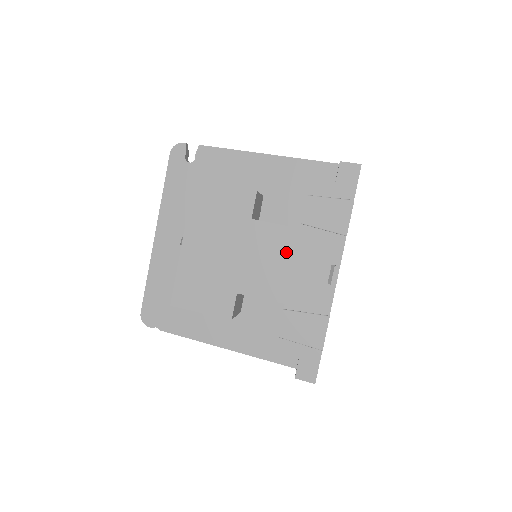
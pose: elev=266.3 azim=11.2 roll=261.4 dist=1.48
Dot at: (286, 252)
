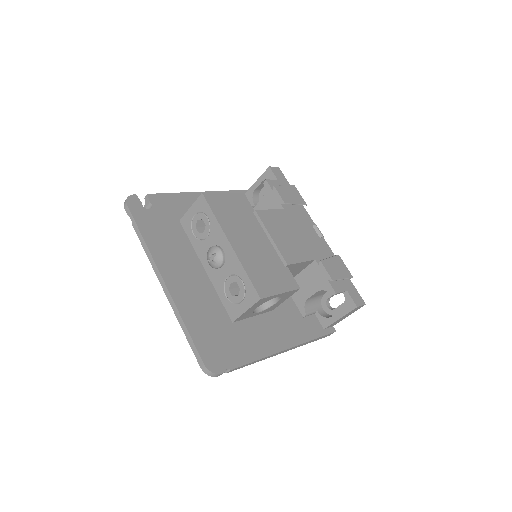
Dot at: (290, 226)
